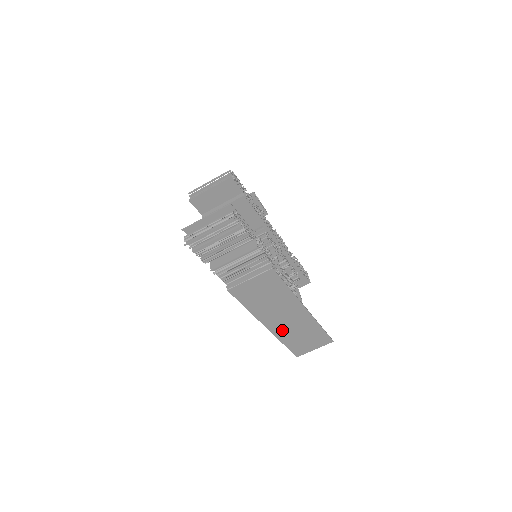
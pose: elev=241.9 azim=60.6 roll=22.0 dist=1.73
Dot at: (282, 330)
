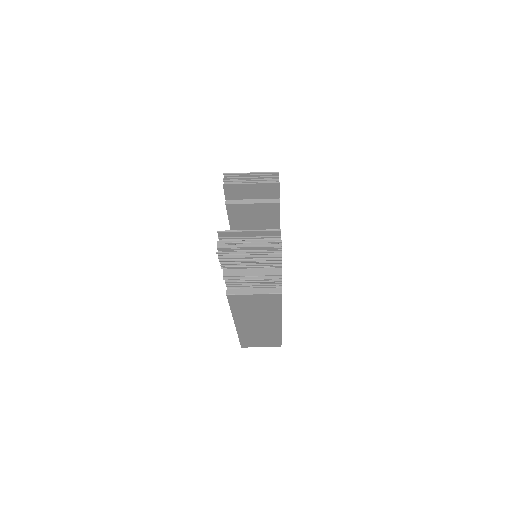
Dot at: (247, 330)
